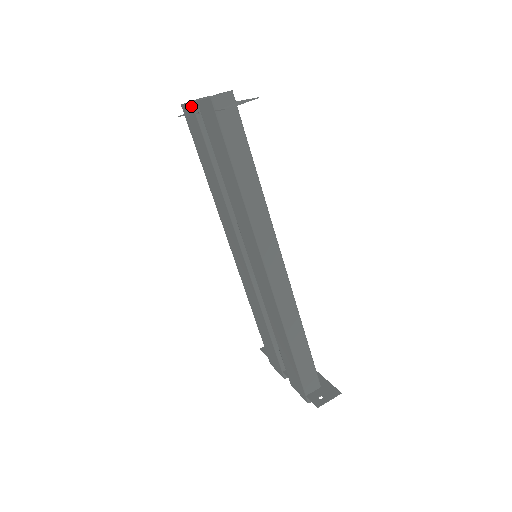
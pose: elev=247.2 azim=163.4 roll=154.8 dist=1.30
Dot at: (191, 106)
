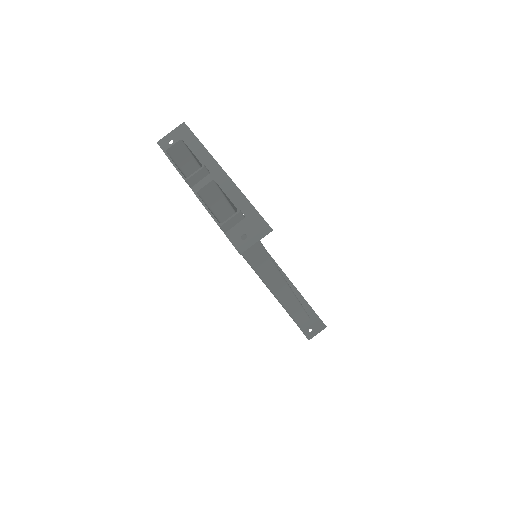
Dot at: occluded
